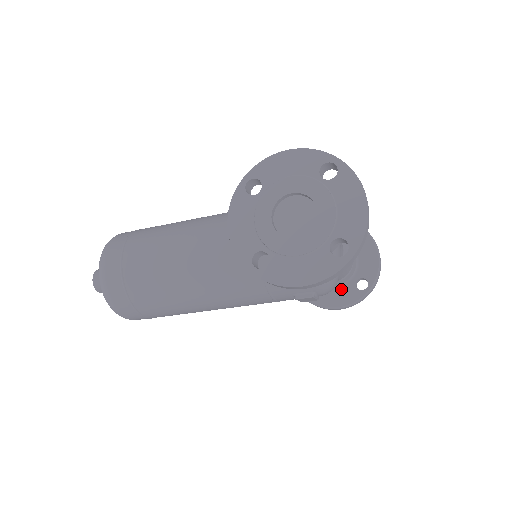
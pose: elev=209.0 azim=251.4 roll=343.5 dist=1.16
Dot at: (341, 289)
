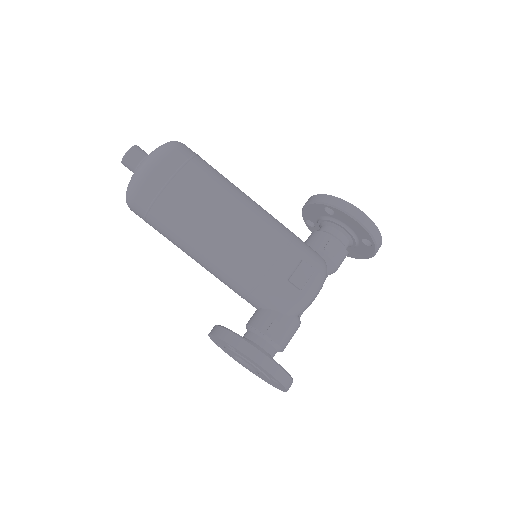
Dot at: occluded
